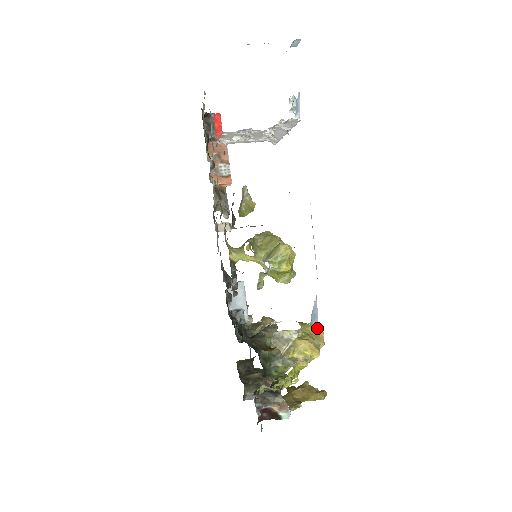
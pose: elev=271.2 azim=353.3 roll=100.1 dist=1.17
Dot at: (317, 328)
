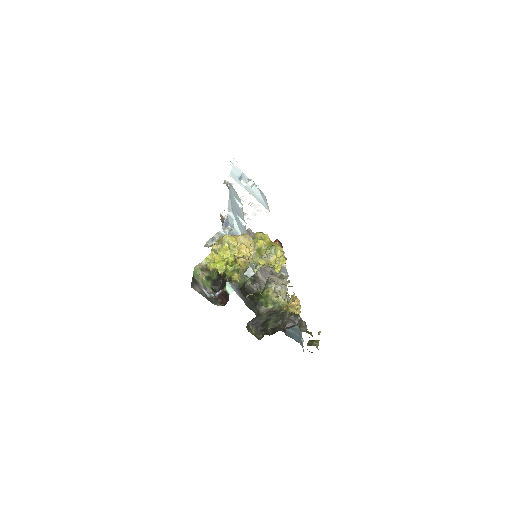
Dot at: occluded
